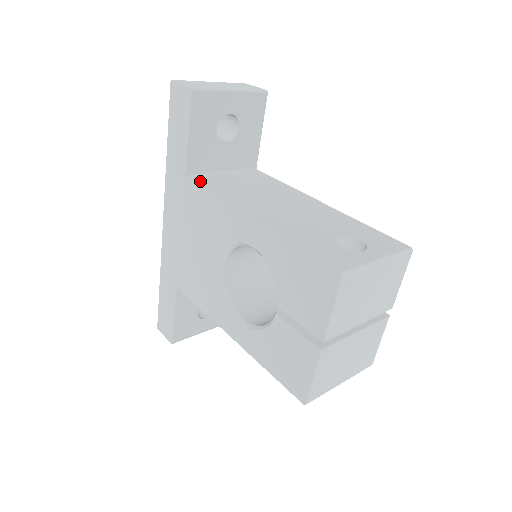
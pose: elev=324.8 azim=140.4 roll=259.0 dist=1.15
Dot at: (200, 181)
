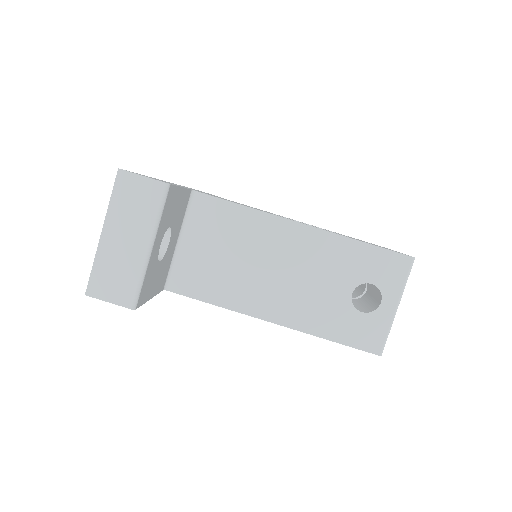
Dot at: (182, 287)
